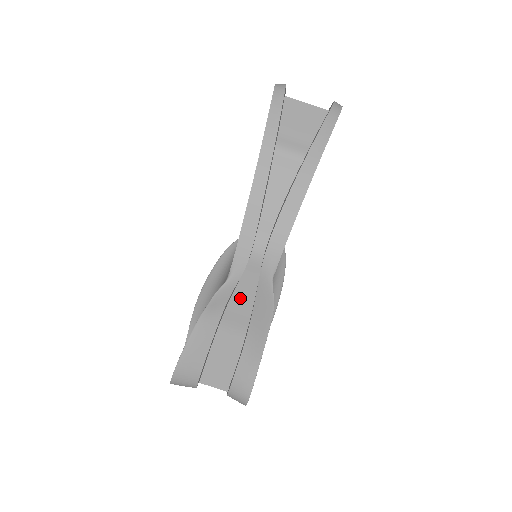
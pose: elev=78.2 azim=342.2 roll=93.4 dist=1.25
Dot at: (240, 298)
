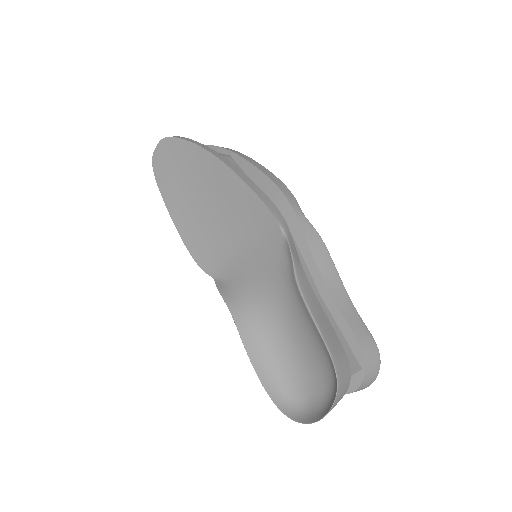
Dot at: occluded
